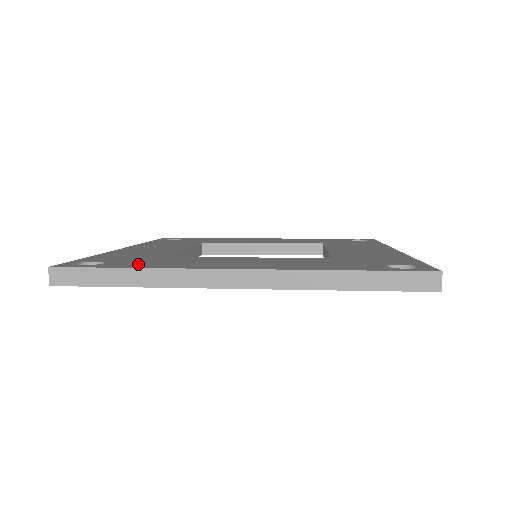
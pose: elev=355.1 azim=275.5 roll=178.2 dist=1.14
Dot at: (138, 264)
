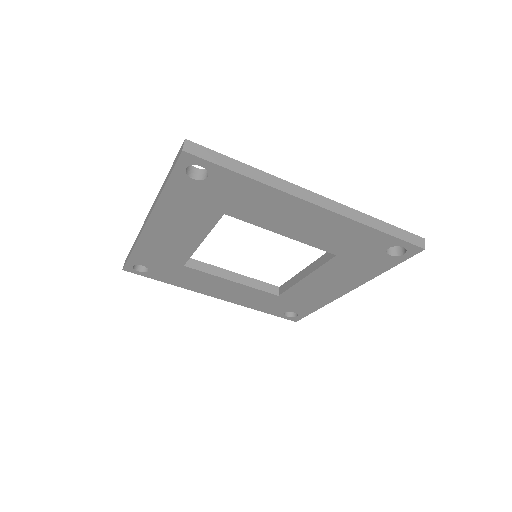
Dot at: occluded
